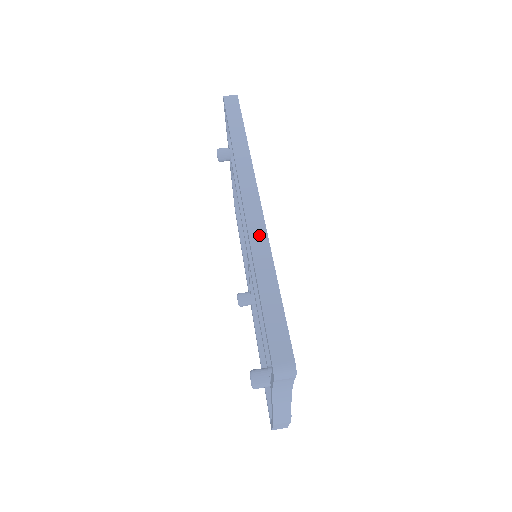
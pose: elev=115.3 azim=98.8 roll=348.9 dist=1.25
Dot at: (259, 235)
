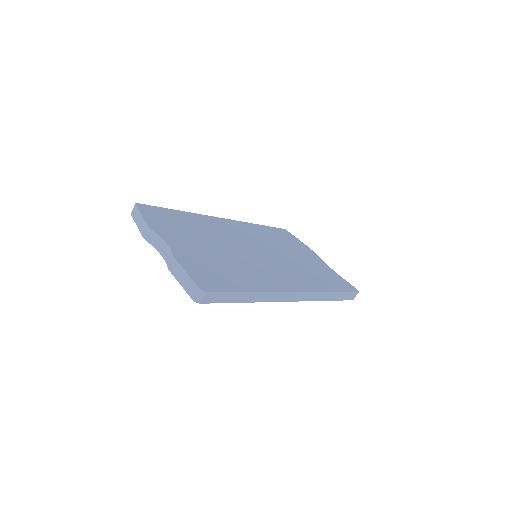
Dot at: (314, 296)
